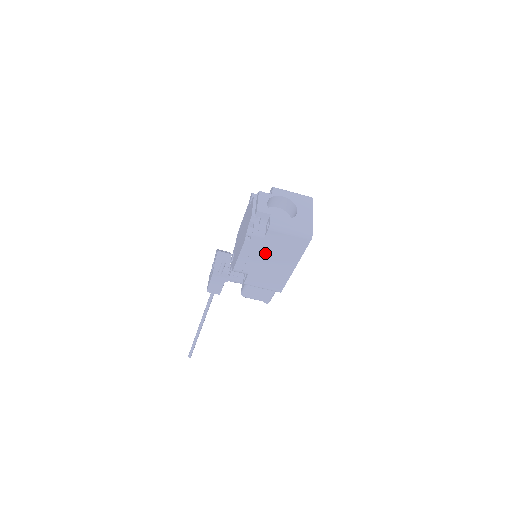
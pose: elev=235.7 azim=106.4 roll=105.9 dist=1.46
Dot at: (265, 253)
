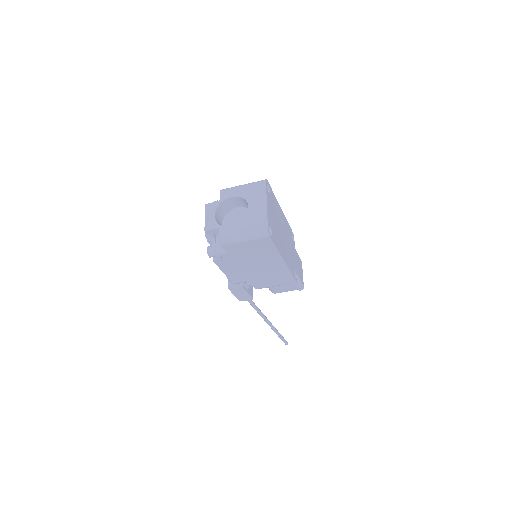
Dot at: (243, 262)
